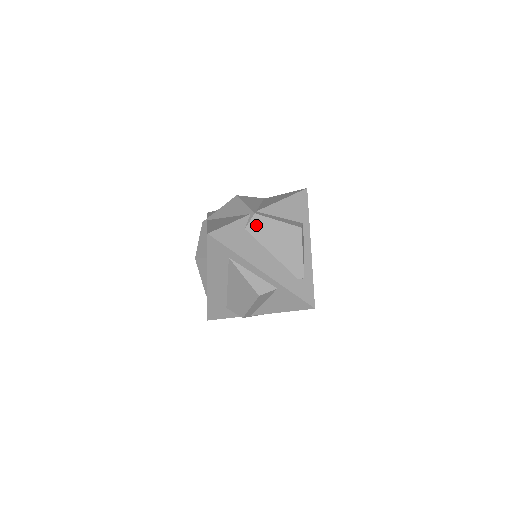
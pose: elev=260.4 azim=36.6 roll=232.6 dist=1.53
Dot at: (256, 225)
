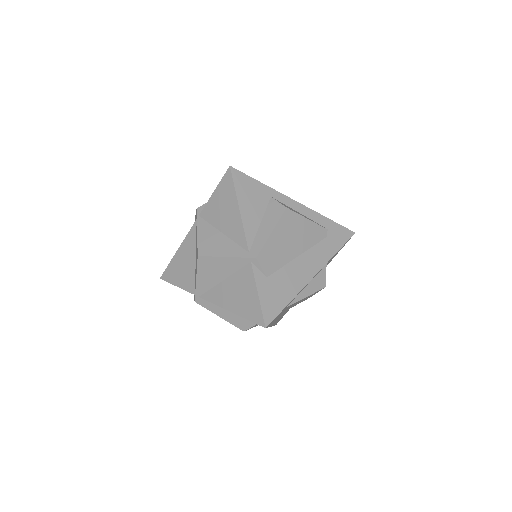
Dot at: (267, 262)
